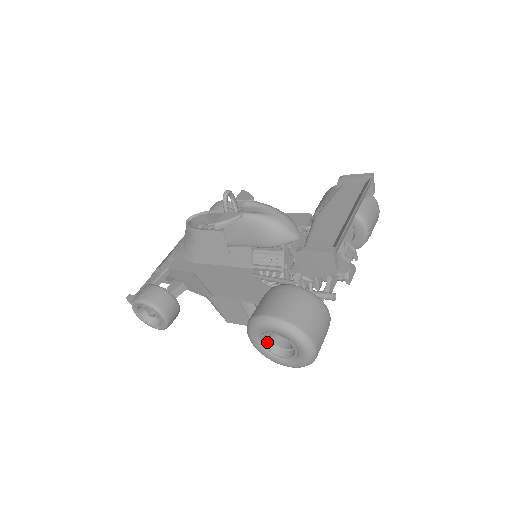
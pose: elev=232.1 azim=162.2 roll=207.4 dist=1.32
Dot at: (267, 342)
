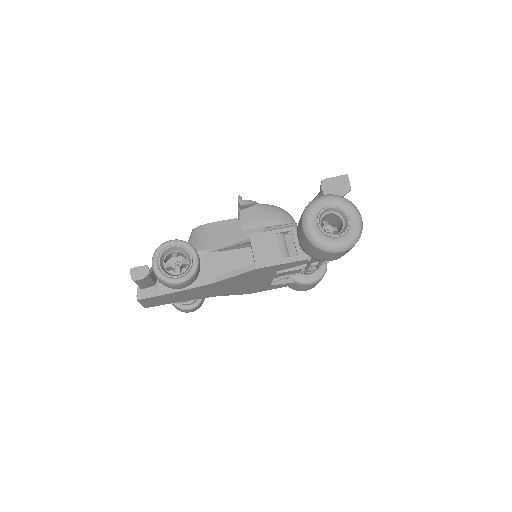
Dot at: (320, 227)
